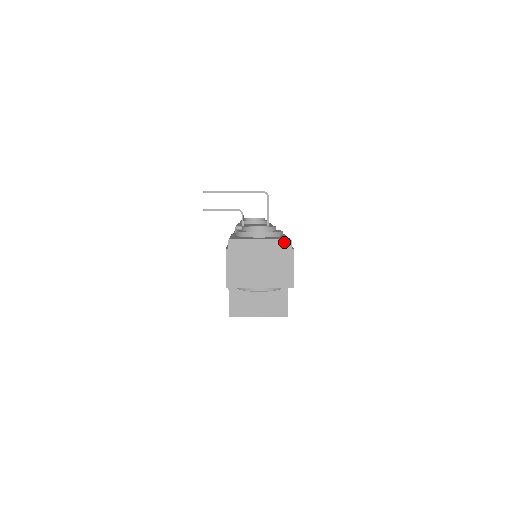
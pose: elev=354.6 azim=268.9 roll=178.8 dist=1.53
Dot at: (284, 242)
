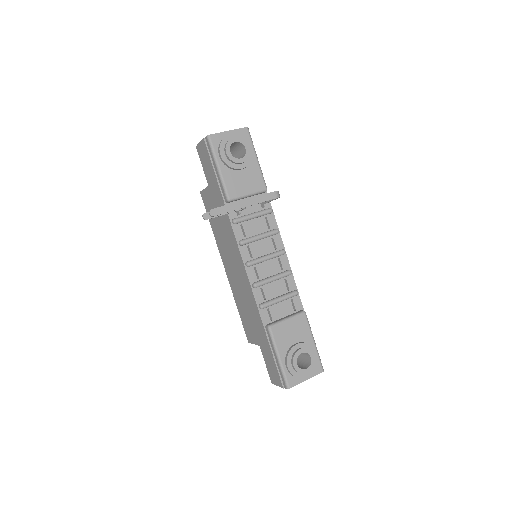
Dot at: (319, 373)
